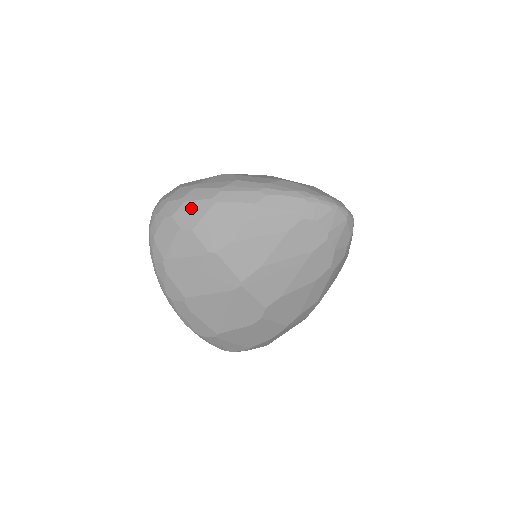
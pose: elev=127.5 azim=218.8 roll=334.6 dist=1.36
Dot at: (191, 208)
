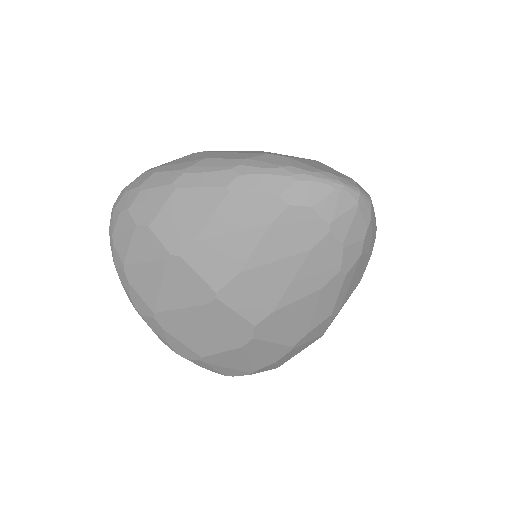
Dot at: (148, 198)
